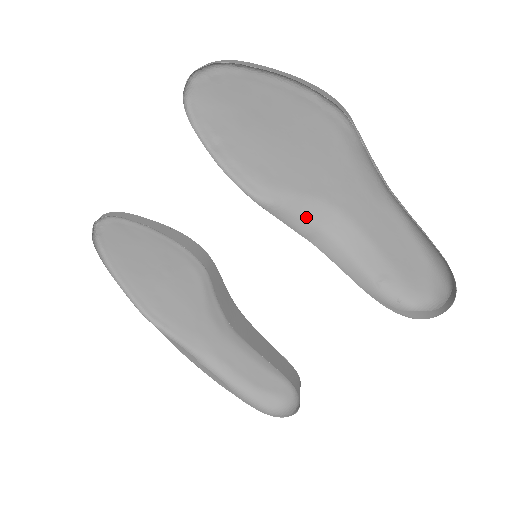
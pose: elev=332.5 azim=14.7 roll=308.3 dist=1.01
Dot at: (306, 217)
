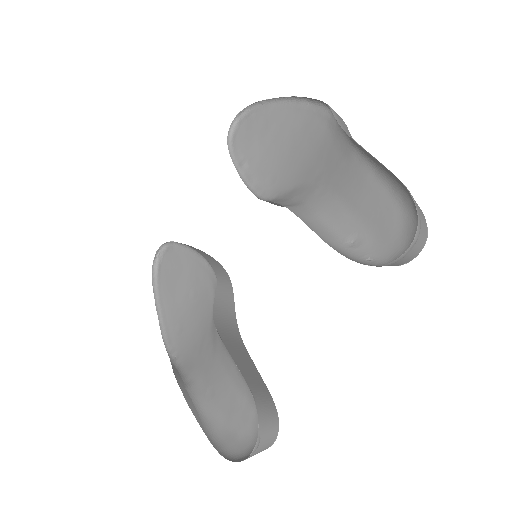
Dot at: (294, 199)
